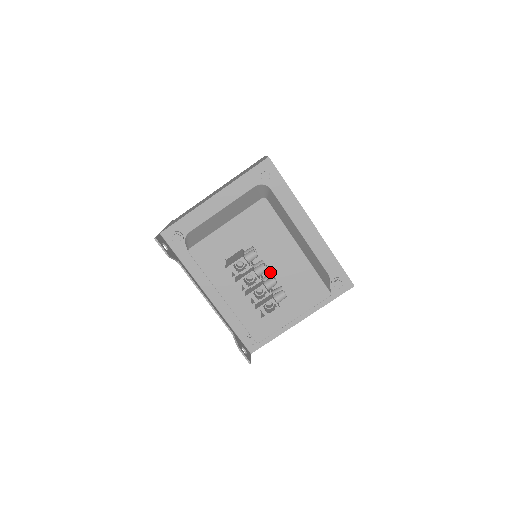
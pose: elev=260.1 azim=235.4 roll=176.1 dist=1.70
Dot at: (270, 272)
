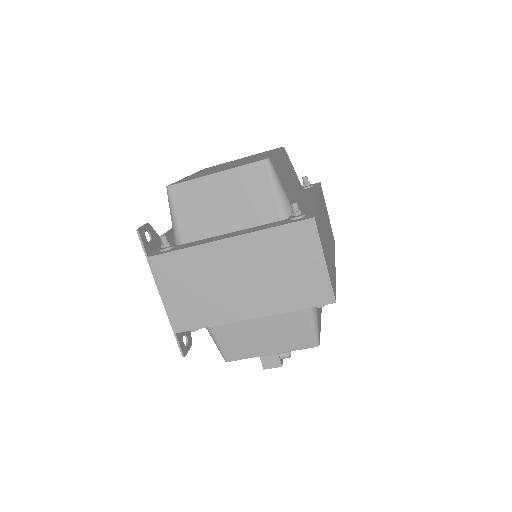
Dot at: occluded
